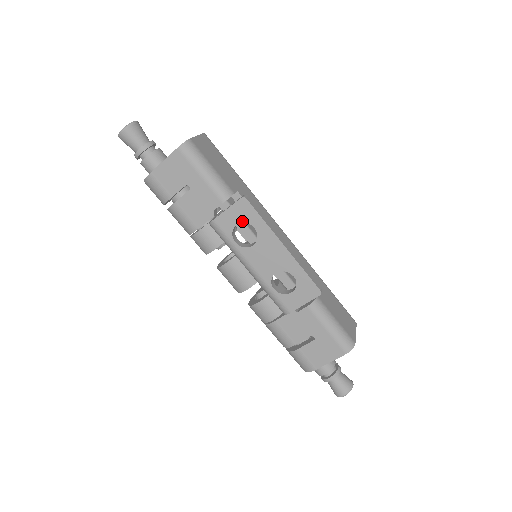
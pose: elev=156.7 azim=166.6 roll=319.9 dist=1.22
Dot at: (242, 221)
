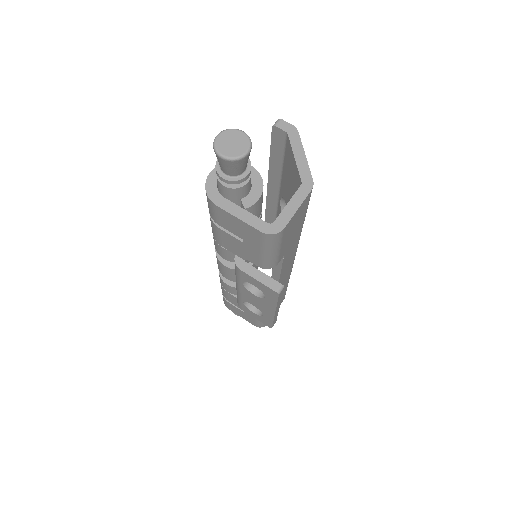
Dot at: (261, 290)
